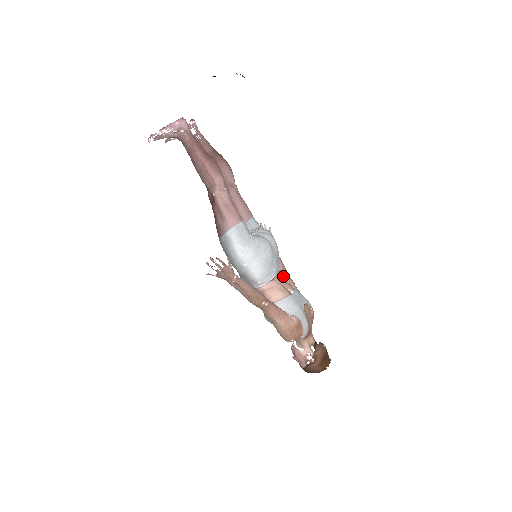
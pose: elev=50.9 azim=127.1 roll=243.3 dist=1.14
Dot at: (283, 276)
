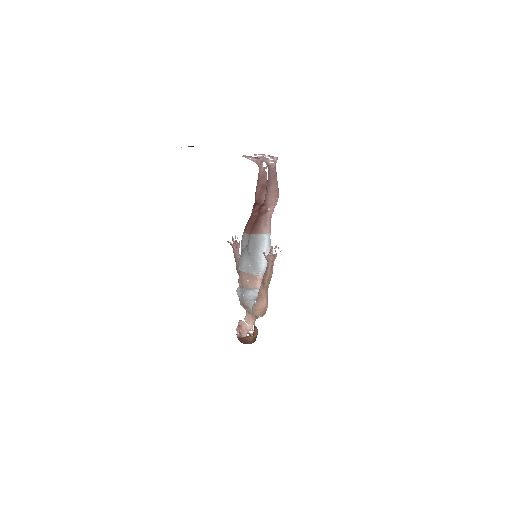
Dot at: occluded
